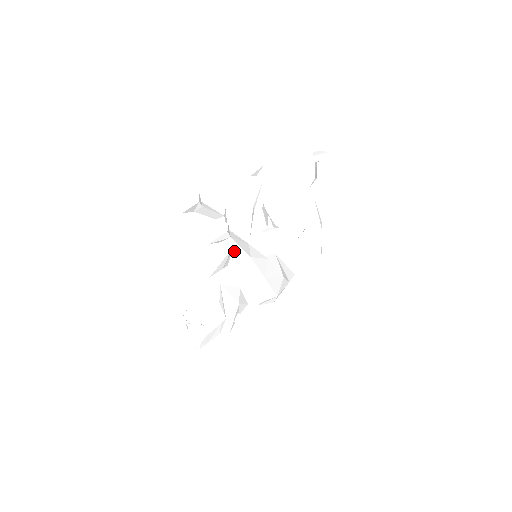
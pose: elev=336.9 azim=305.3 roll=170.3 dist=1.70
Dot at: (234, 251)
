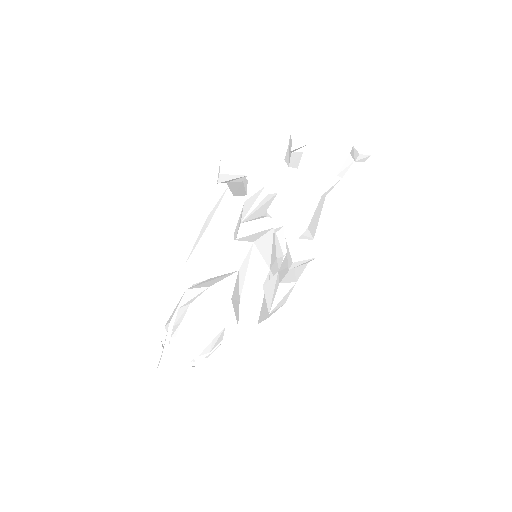
Dot at: (290, 274)
